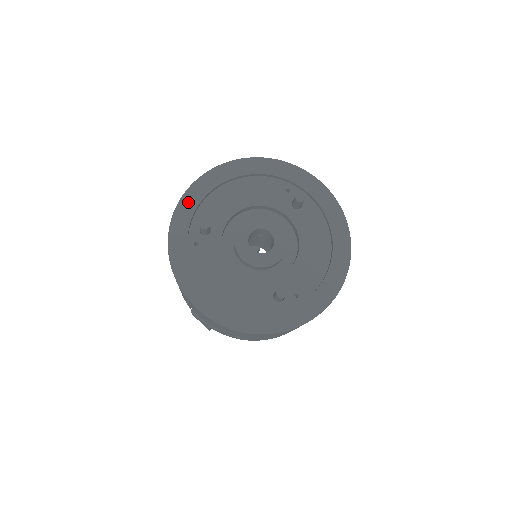
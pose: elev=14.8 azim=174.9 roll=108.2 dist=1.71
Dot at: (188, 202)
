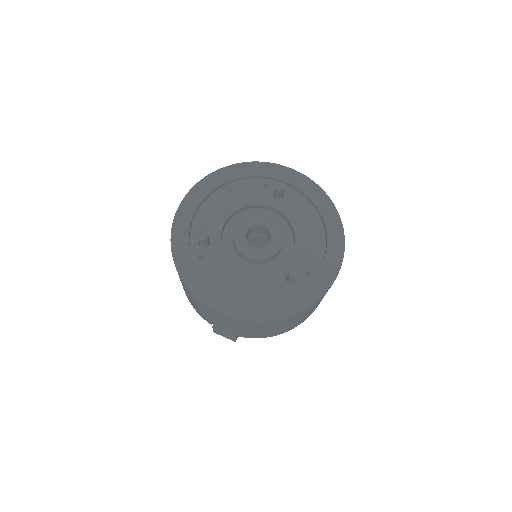
Dot at: (181, 223)
